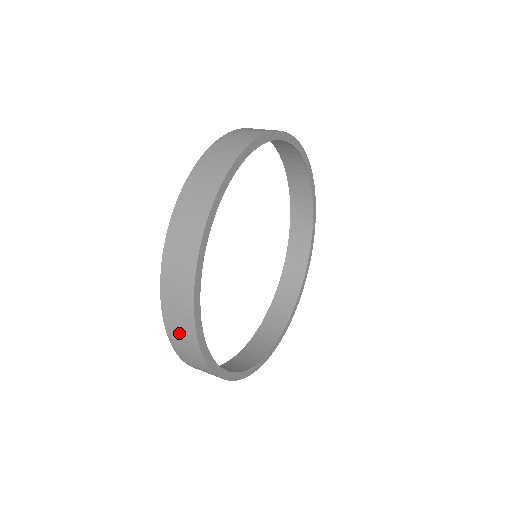
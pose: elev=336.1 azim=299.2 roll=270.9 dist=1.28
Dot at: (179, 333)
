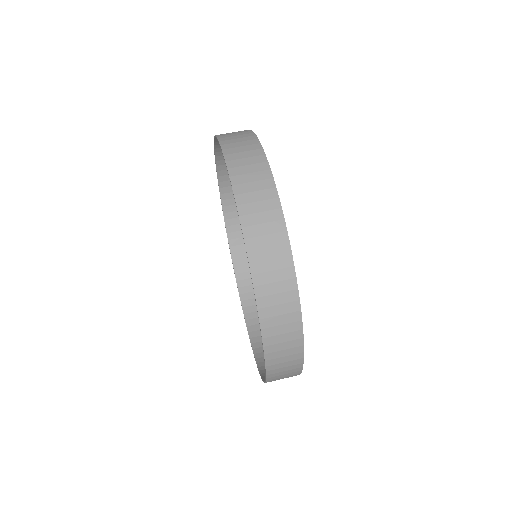
Dot at: occluded
